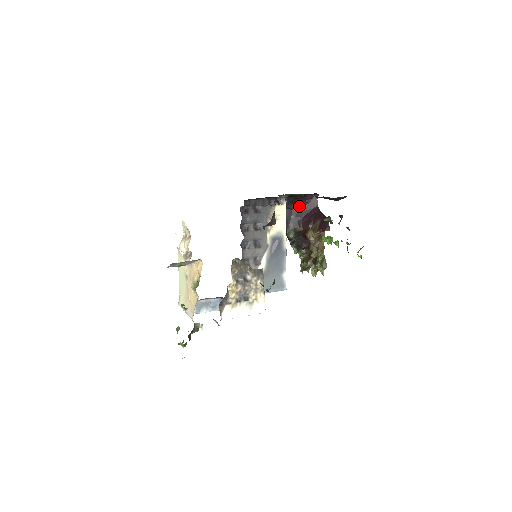
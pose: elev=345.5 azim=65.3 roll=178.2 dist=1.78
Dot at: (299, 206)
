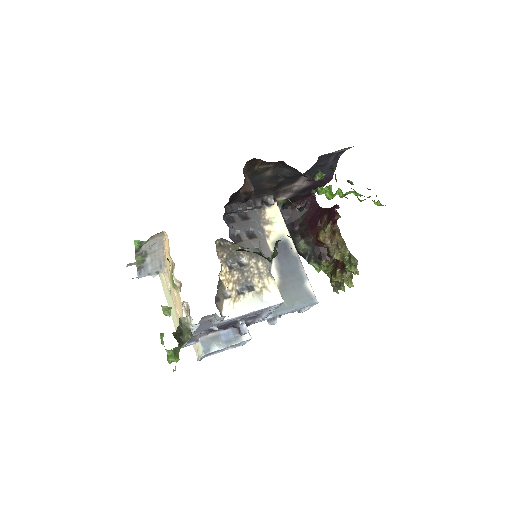
Dot at: (299, 215)
